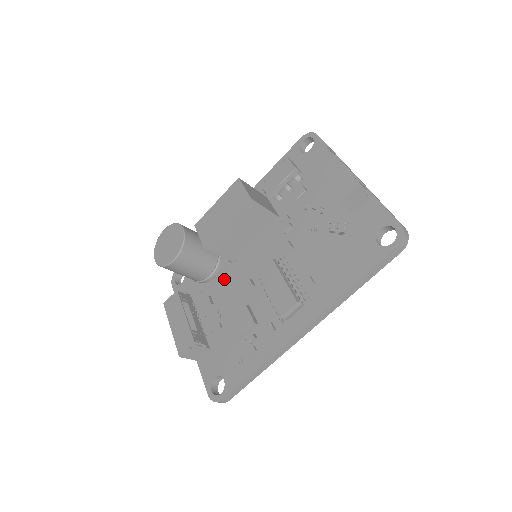
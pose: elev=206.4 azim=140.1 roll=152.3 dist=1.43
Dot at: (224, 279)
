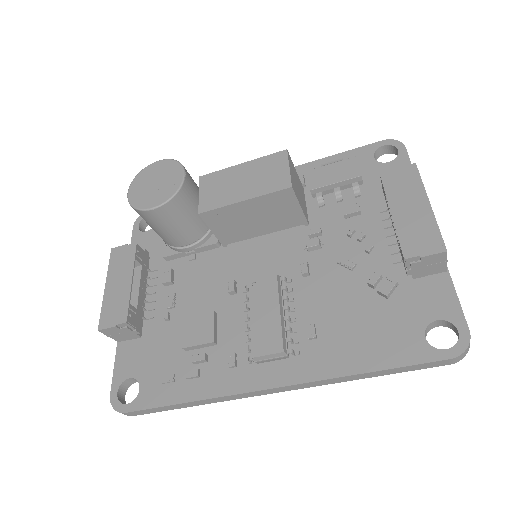
Dot at: (201, 259)
